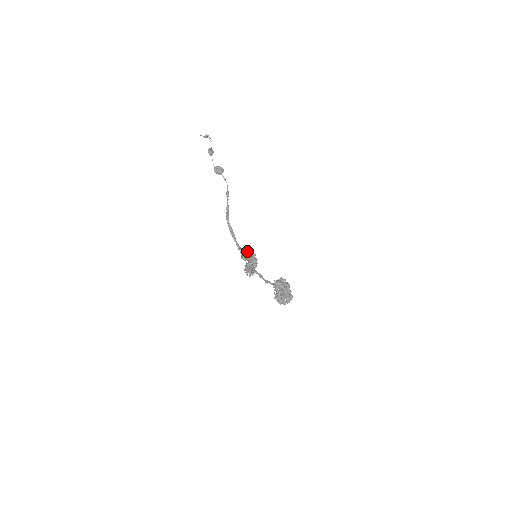
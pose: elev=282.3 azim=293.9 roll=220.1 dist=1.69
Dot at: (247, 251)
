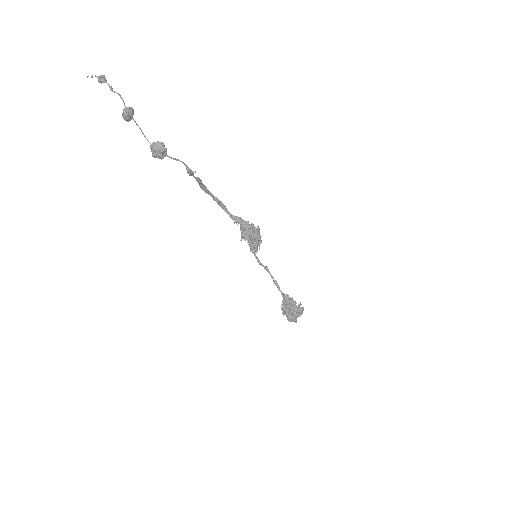
Dot at: (244, 229)
